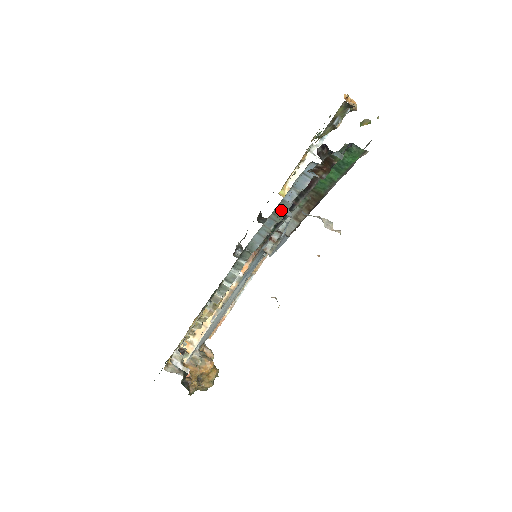
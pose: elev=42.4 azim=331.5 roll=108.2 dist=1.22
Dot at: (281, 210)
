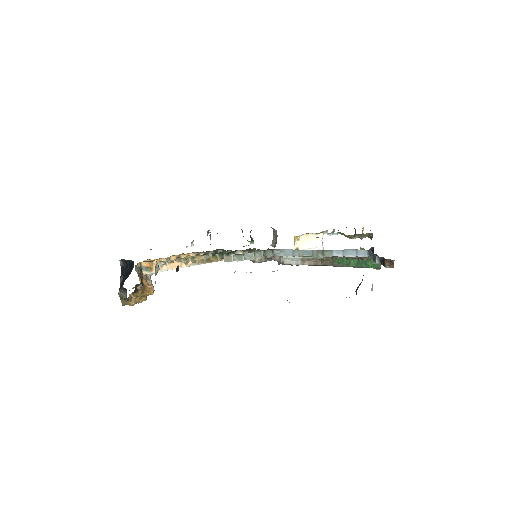
Dot at: (324, 253)
